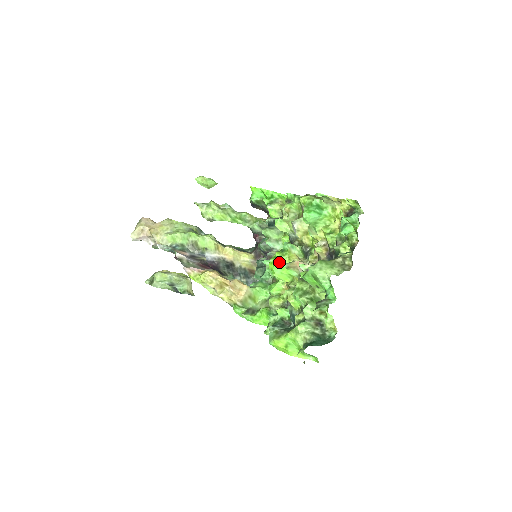
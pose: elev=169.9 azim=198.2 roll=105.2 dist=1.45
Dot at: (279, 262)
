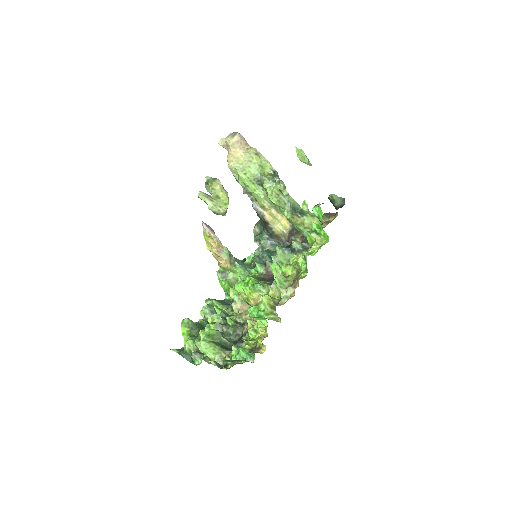
Dot at: (244, 288)
